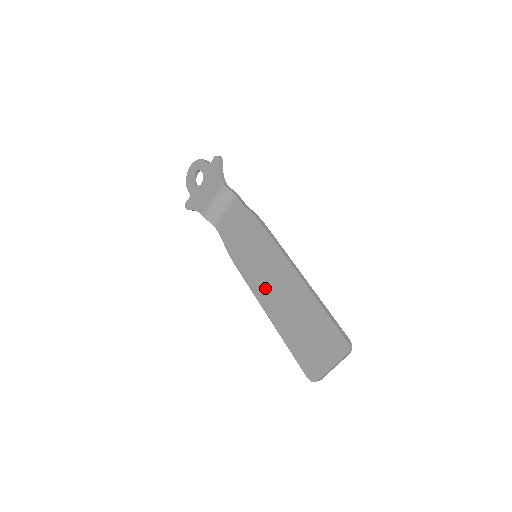
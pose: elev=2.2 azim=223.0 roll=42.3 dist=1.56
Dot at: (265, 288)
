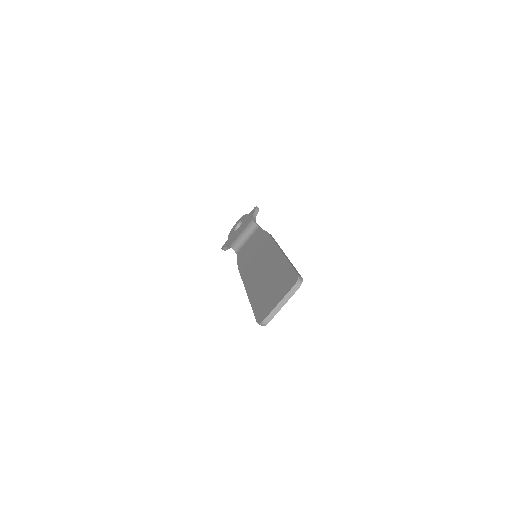
Dot at: (253, 273)
